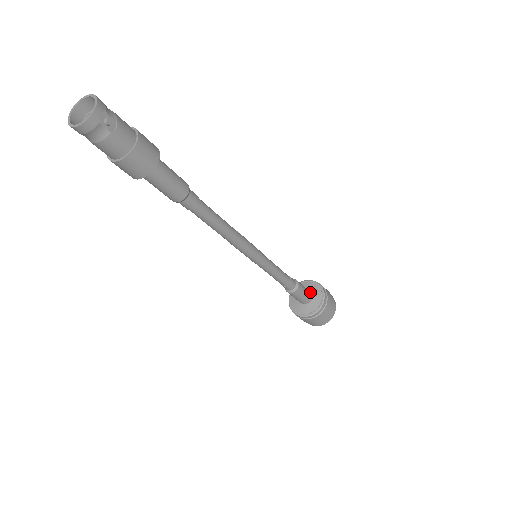
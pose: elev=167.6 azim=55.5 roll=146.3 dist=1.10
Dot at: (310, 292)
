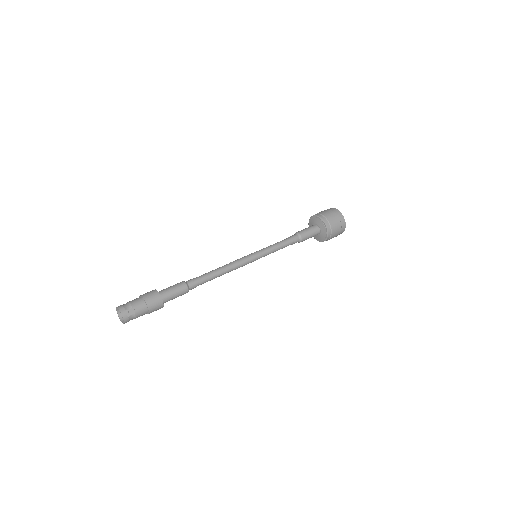
Dot at: (316, 226)
